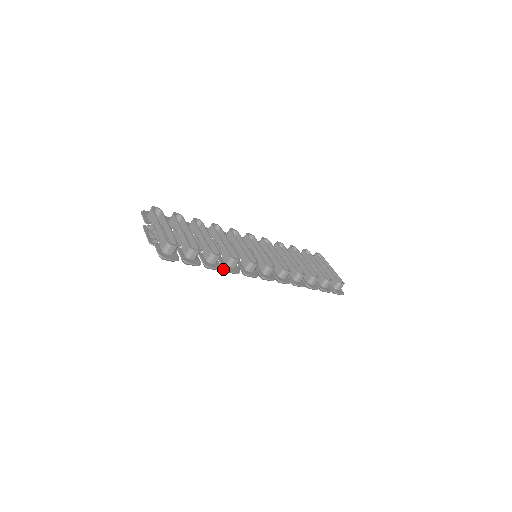
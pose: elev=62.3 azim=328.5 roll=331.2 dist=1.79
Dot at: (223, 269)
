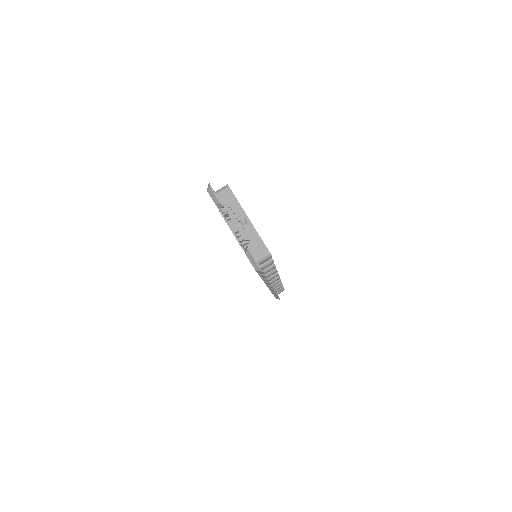
Dot at: occluded
